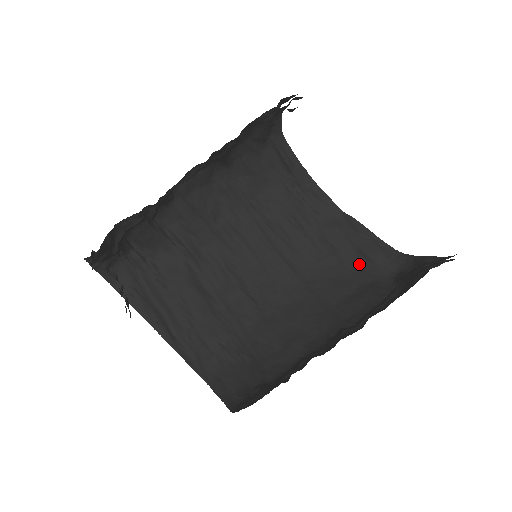
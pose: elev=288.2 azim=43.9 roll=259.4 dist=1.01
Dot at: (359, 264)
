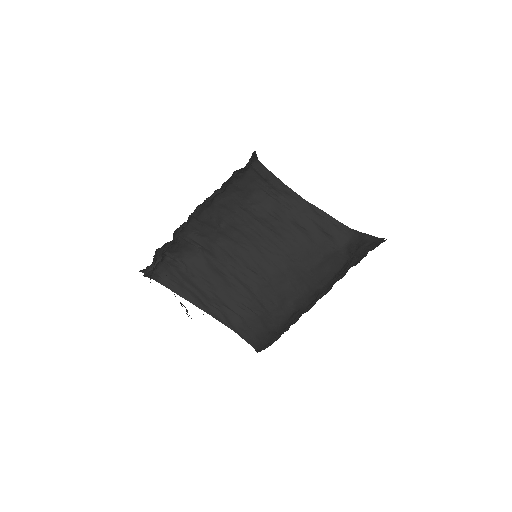
Dot at: (323, 239)
